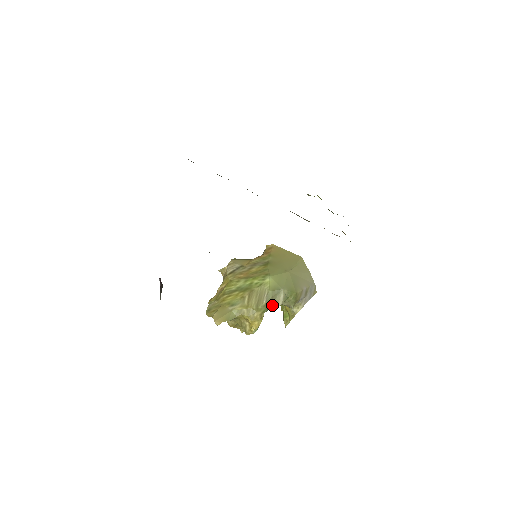
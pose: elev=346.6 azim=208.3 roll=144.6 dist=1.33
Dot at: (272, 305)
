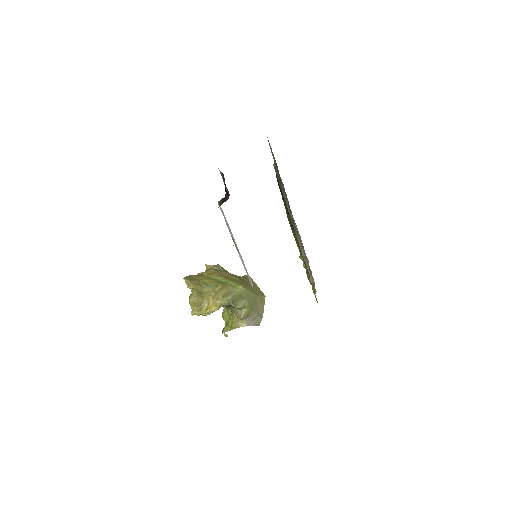
Dot at: (233, 303)
